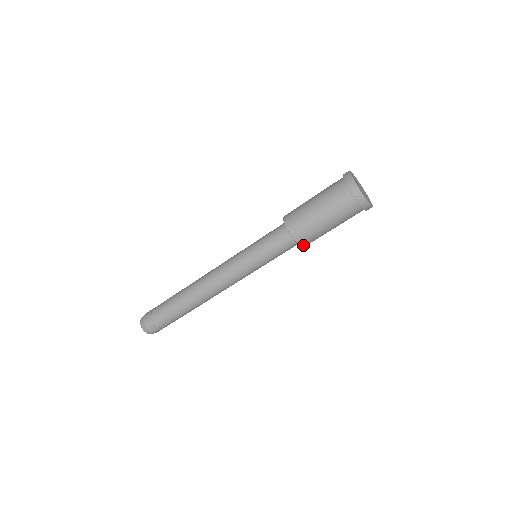
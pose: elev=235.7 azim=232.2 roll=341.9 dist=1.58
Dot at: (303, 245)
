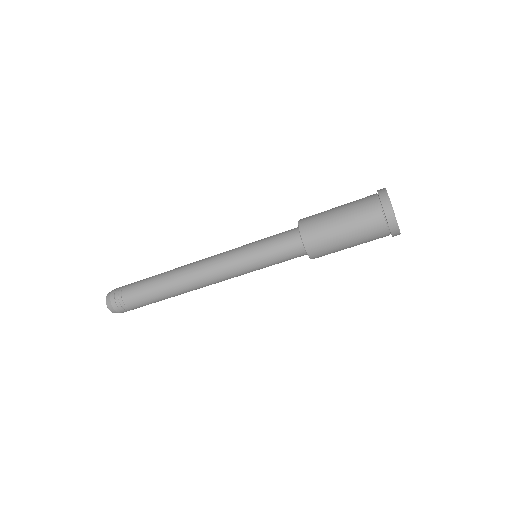
Dot at: (314, 258)
